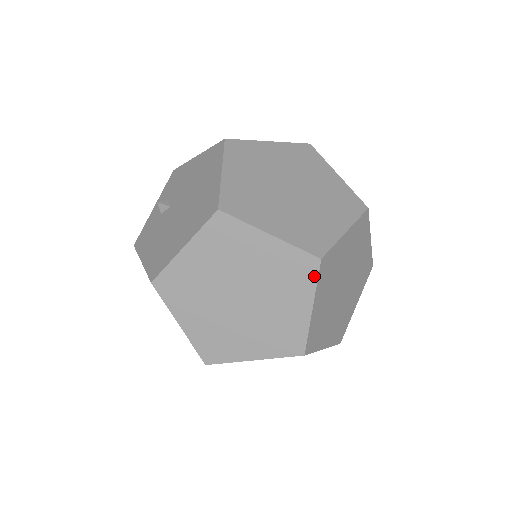
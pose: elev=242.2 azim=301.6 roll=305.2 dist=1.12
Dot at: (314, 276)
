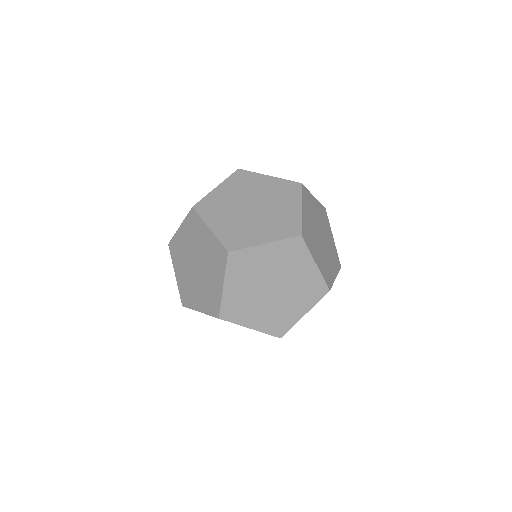
Dot at: (299, 191)
